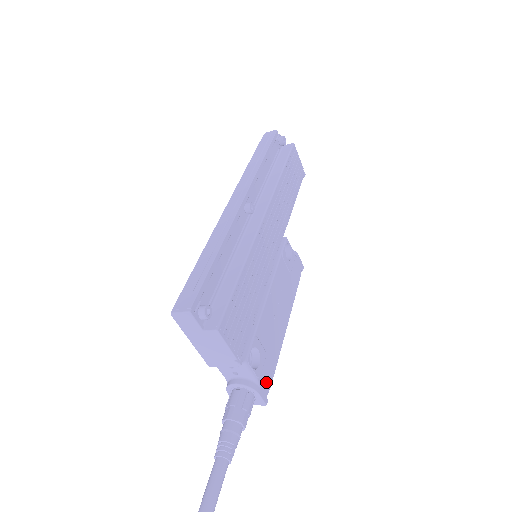
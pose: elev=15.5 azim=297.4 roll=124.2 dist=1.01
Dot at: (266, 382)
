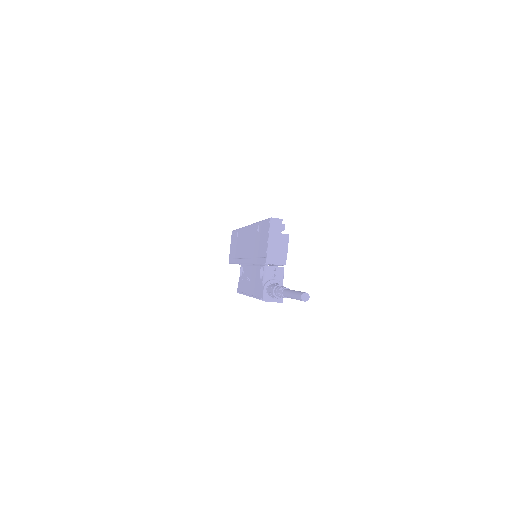
Dot at: occluded
